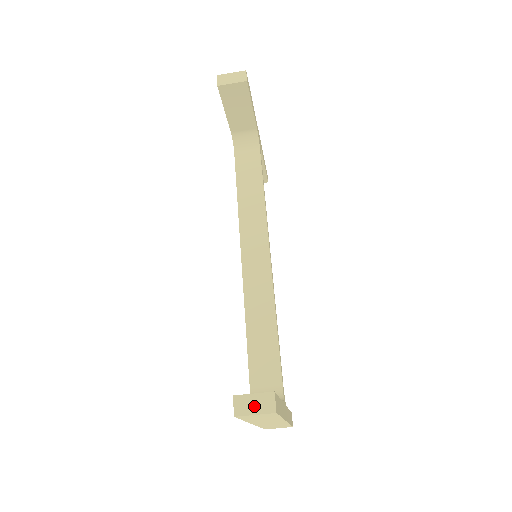
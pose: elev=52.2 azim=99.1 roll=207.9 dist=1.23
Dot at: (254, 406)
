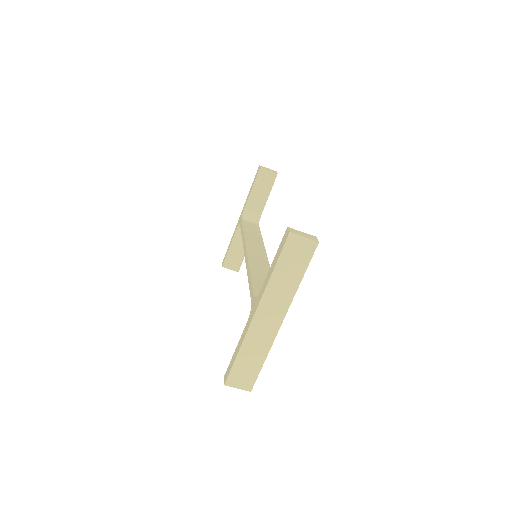
Dot at: (303, 234)
